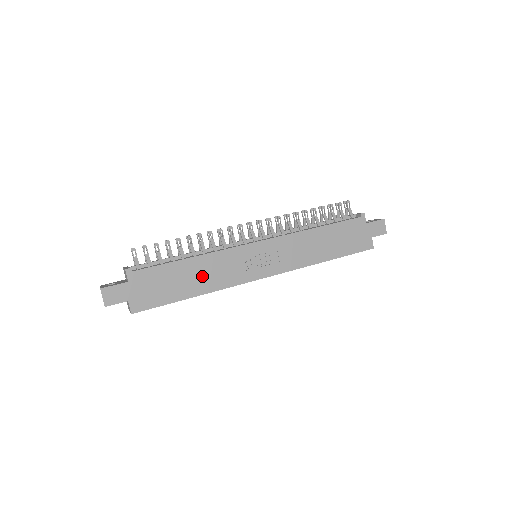
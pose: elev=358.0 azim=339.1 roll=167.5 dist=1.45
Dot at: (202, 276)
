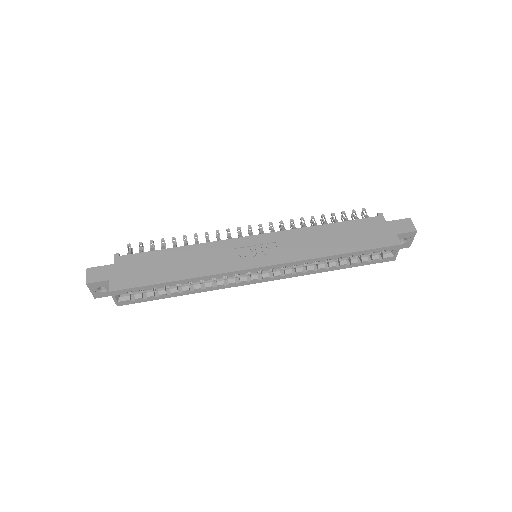
Dot at: (189, 263)
